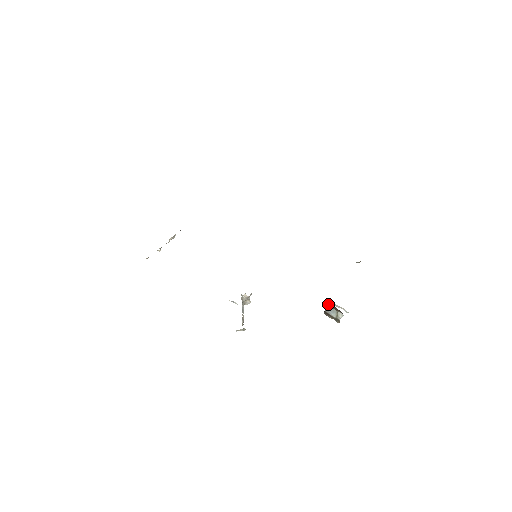
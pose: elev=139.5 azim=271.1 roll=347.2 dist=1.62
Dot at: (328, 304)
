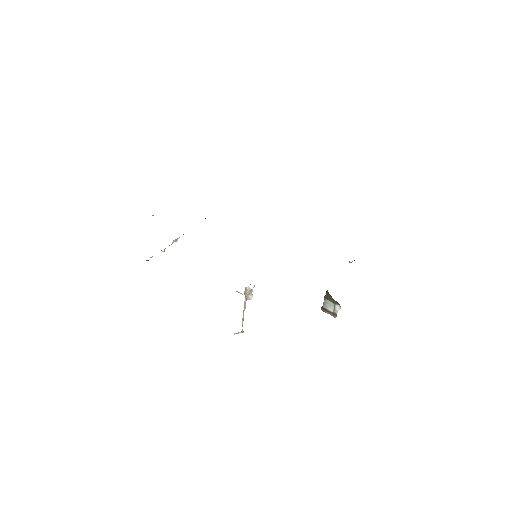
Dot at: (326, 297)
